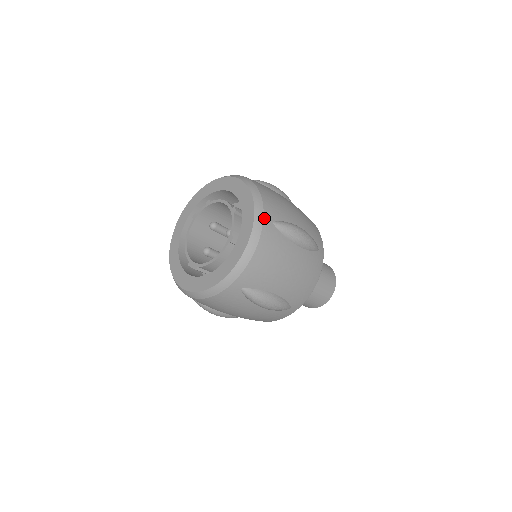
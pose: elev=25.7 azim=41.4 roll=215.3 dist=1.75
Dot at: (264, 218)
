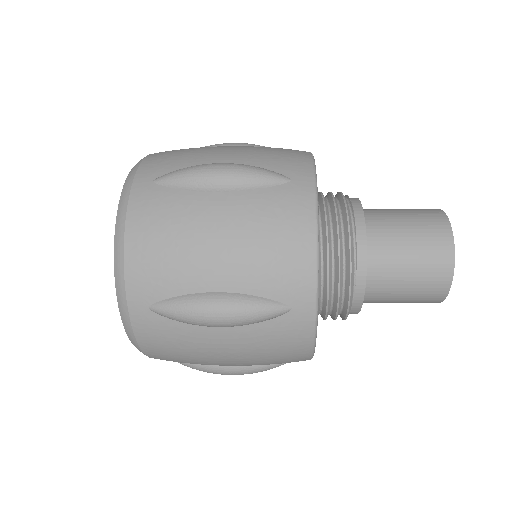
Dot at: (129, 305)
